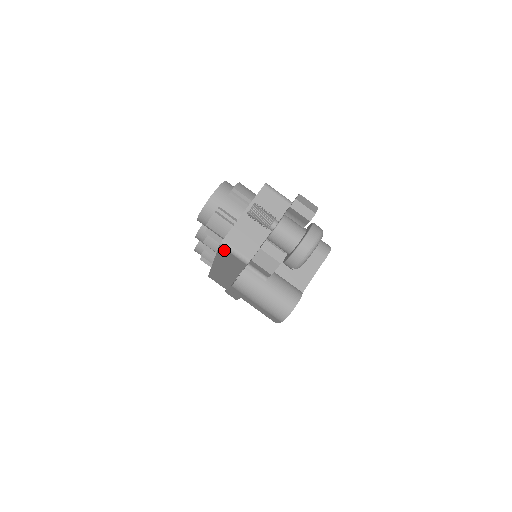
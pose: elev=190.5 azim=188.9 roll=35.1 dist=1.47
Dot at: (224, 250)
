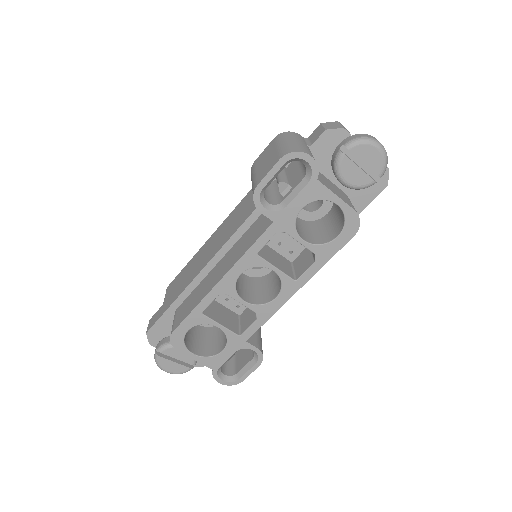
Dot at: occluded
